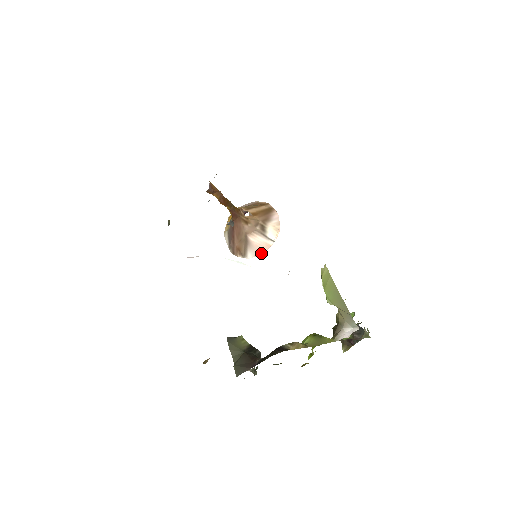
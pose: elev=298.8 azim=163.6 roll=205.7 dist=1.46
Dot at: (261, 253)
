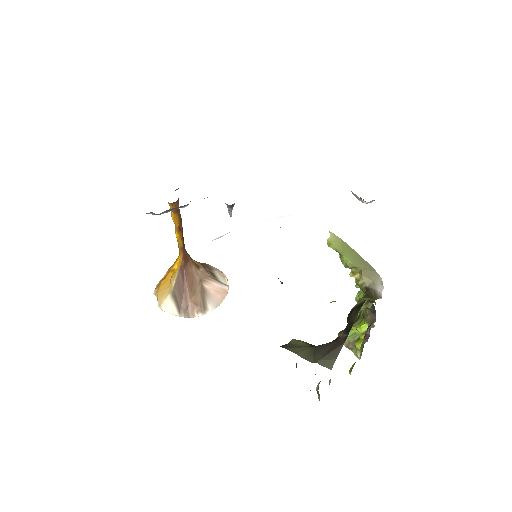
Dot at: (222, 301)
